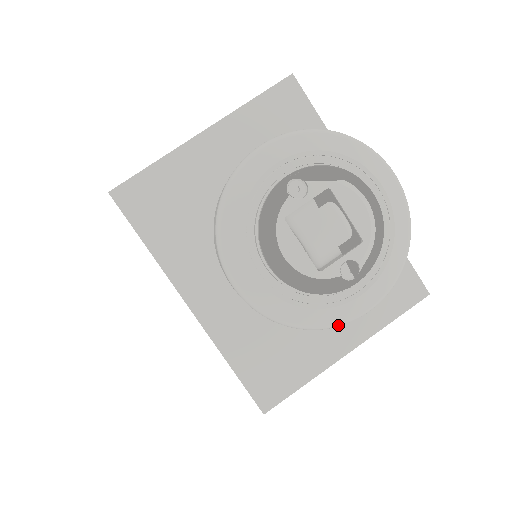
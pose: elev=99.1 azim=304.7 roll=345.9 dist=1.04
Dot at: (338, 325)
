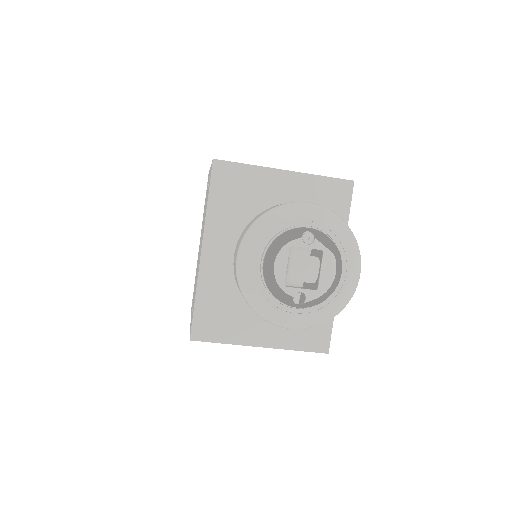
Dot at: (271, 322)
